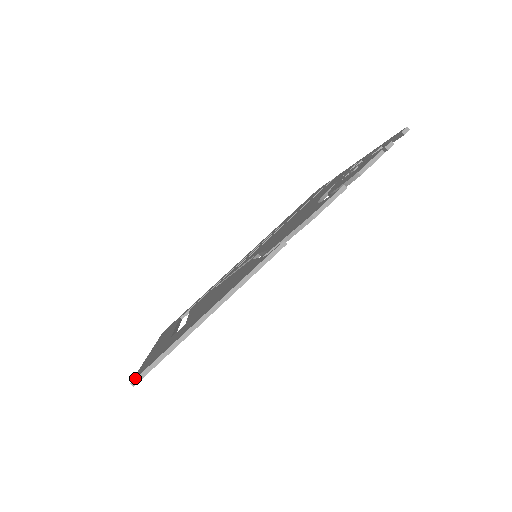
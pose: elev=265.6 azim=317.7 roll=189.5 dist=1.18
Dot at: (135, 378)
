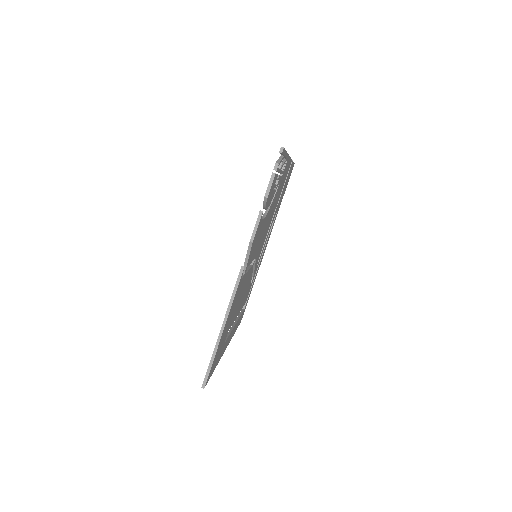
Dot at: (202, 384)
